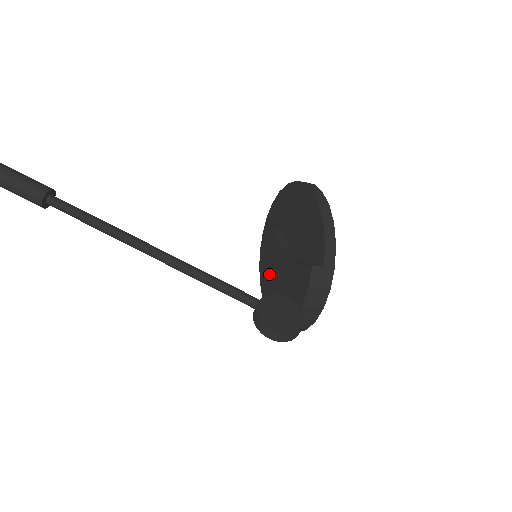
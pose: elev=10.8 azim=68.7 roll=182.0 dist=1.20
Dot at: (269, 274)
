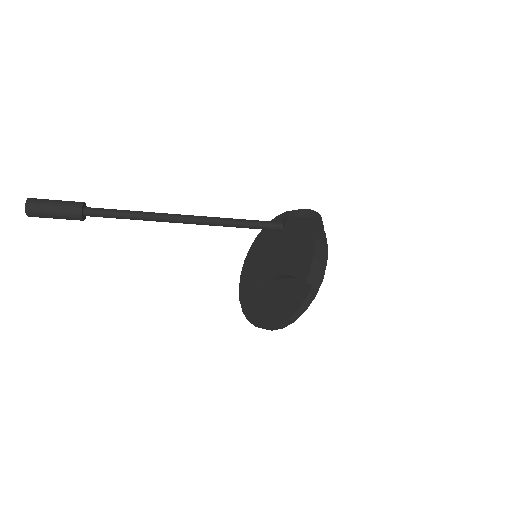
Dot at: (270, 305)
